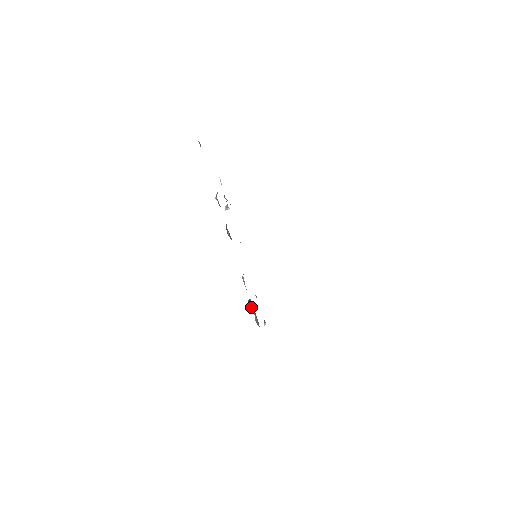
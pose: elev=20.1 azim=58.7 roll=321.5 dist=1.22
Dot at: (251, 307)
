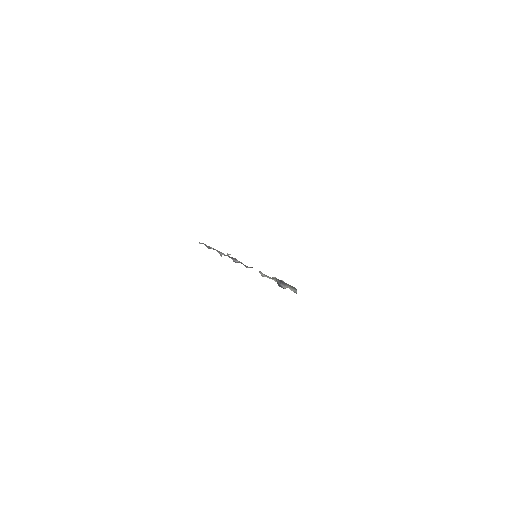
Dot at: (281, 285)
